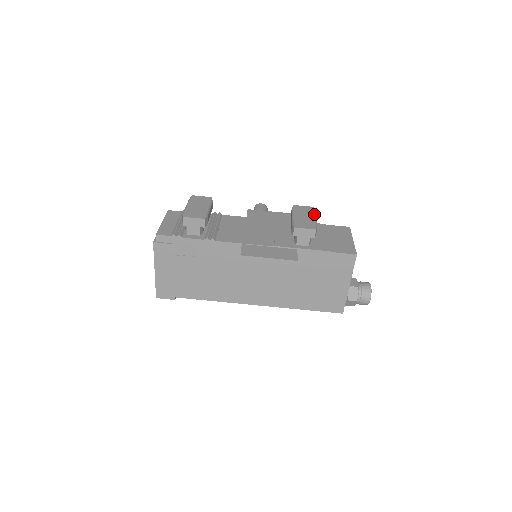
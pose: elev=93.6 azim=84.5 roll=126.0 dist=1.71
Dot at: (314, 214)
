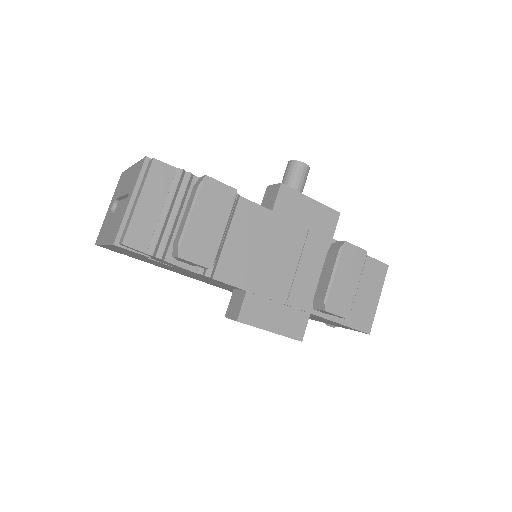
Dot at: occluded
